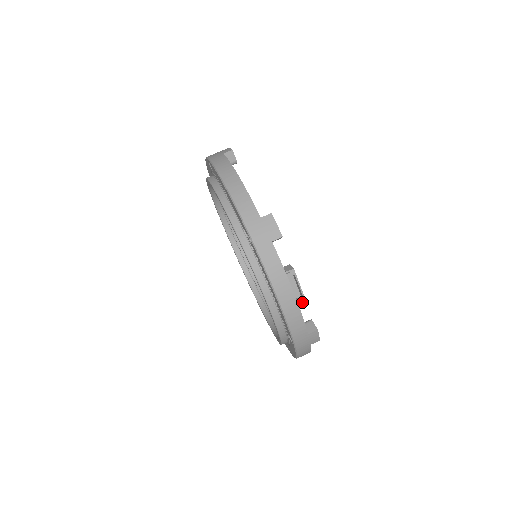
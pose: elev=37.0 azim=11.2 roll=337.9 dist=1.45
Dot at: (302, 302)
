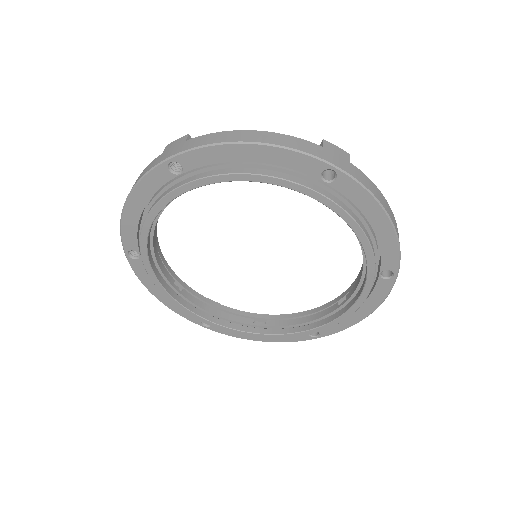
Dot at: occluded
